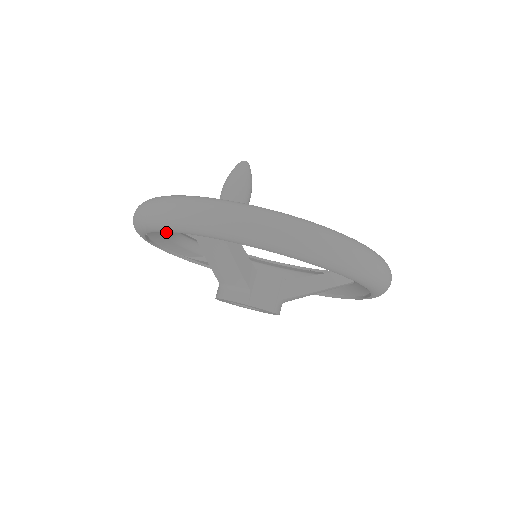
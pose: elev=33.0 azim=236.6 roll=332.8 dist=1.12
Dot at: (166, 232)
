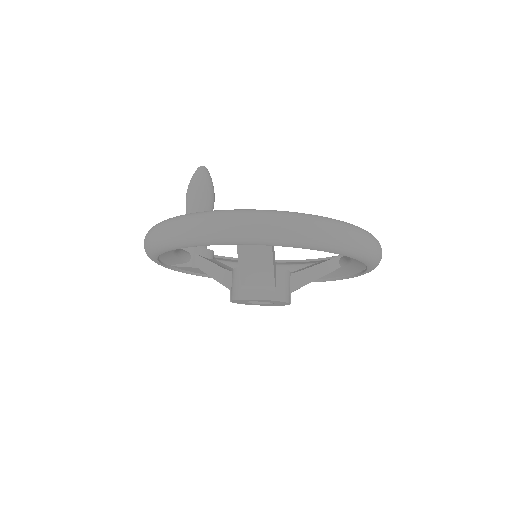
Dot at: occluded
